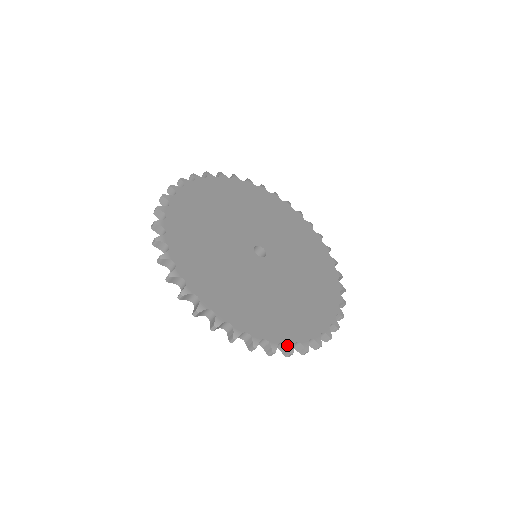
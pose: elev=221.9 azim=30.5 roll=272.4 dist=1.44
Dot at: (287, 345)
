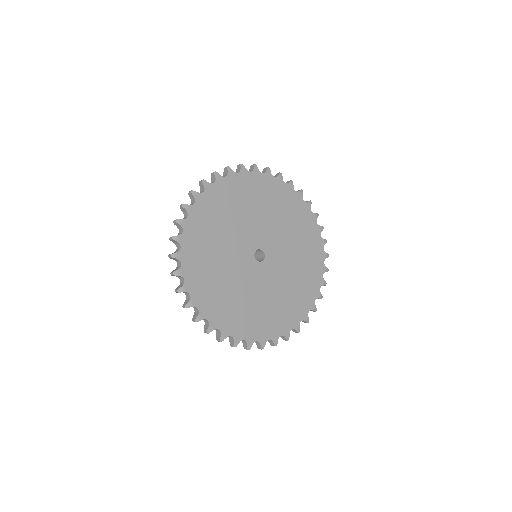
Dot at: (247, 343)
